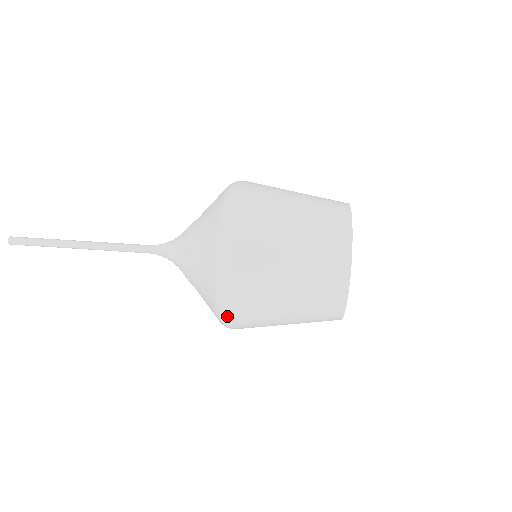
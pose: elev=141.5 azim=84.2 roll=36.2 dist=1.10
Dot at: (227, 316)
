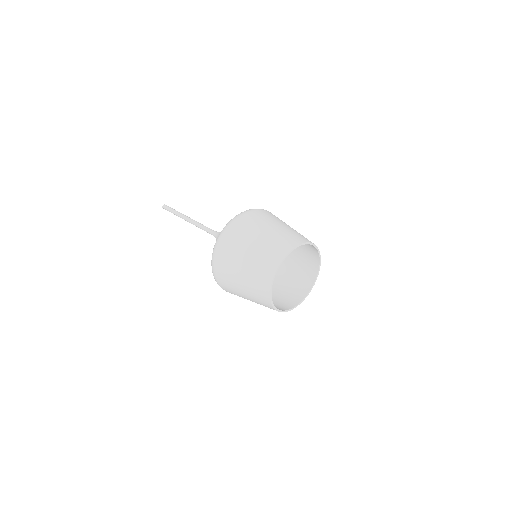
Dot at: (214, 260)
